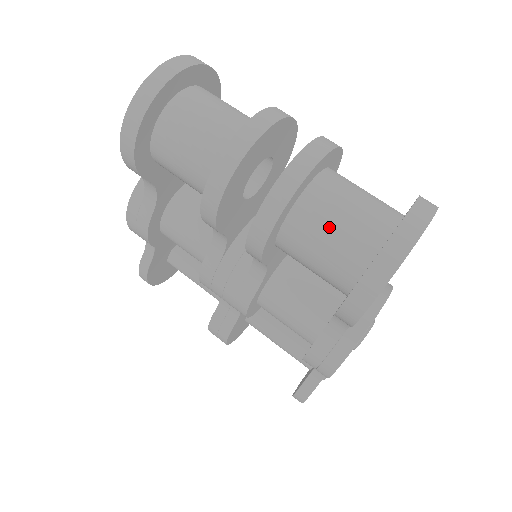
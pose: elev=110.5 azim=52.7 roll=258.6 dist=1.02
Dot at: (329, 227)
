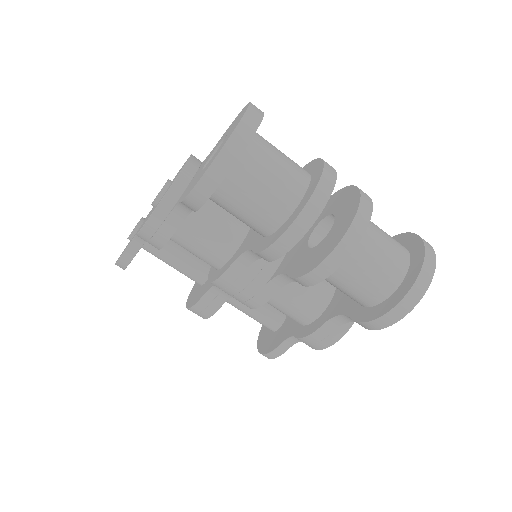
Dot at: (369, 267)
